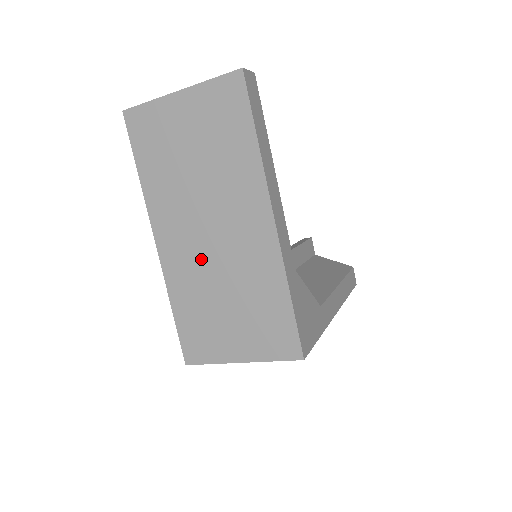
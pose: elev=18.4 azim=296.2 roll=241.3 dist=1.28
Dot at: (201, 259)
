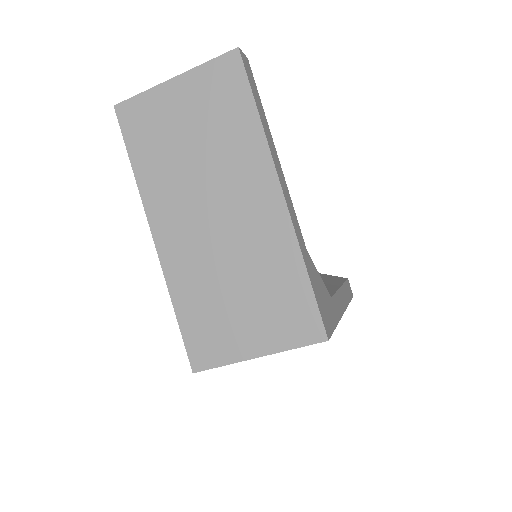
Dot at: (205, 247)
